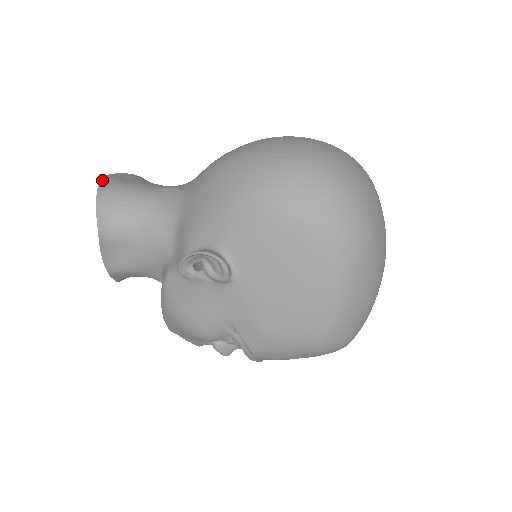
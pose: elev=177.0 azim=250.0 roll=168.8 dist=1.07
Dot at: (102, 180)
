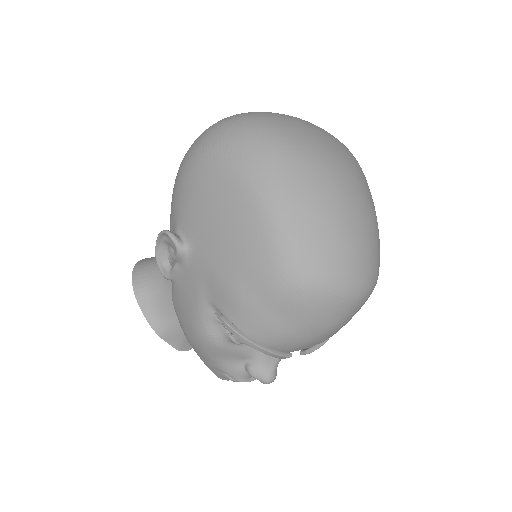
Dot at: (145, 258)
